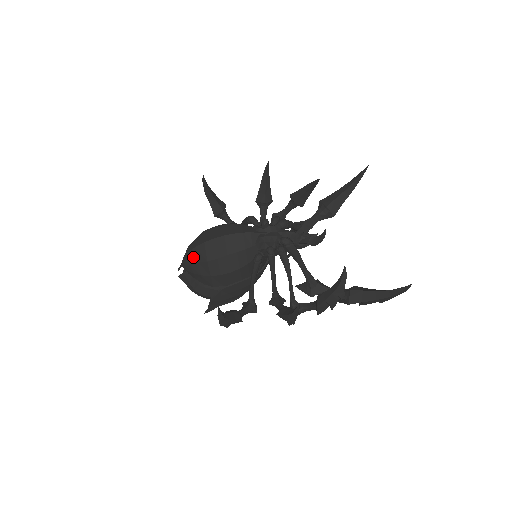
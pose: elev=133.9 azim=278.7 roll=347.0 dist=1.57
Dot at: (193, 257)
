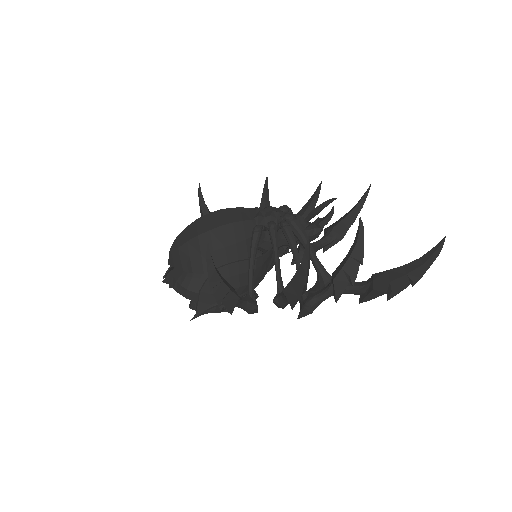
Dot at: (182, 239)
